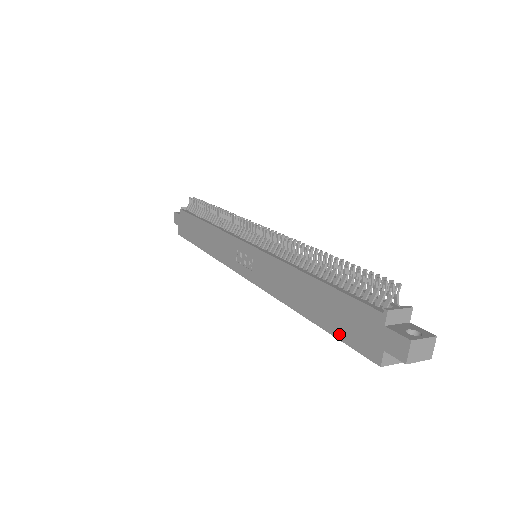
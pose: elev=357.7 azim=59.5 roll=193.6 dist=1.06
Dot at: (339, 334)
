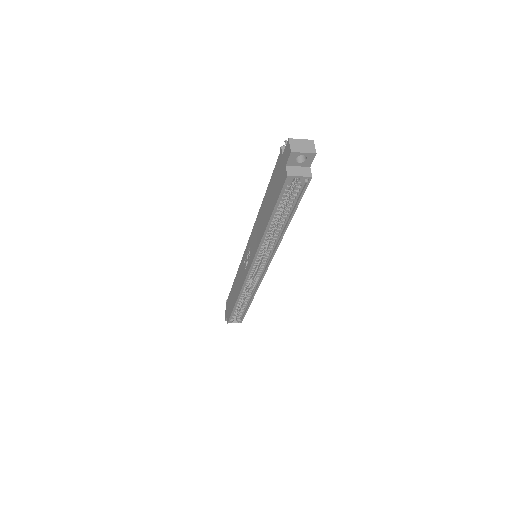
Dot at: (275, 200)
